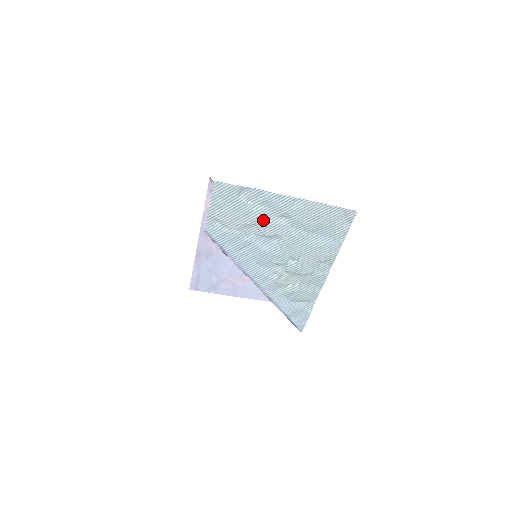
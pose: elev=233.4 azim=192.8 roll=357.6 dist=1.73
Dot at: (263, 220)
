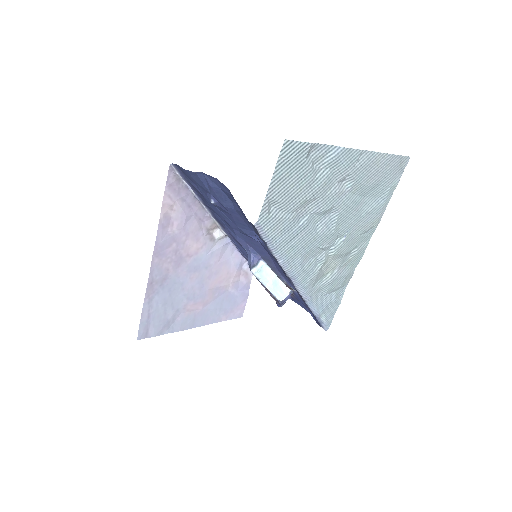
Dot at: (324, 190)
